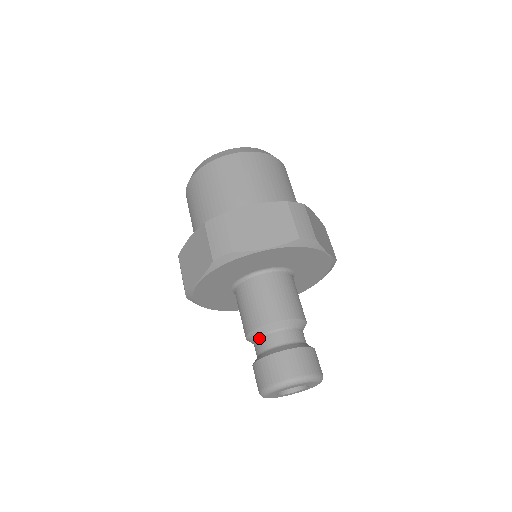
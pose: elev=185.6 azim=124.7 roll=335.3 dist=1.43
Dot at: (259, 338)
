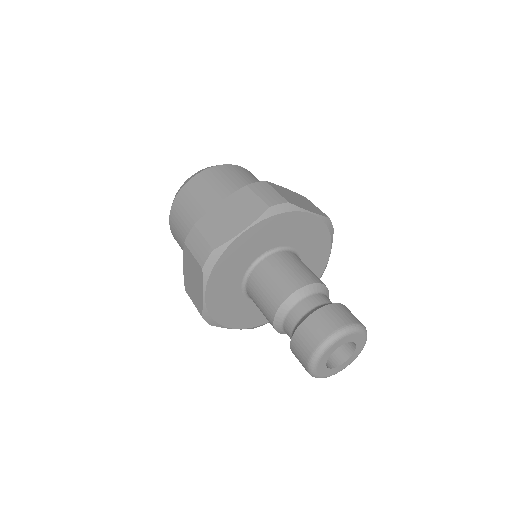
Dot at: (284, 321)
